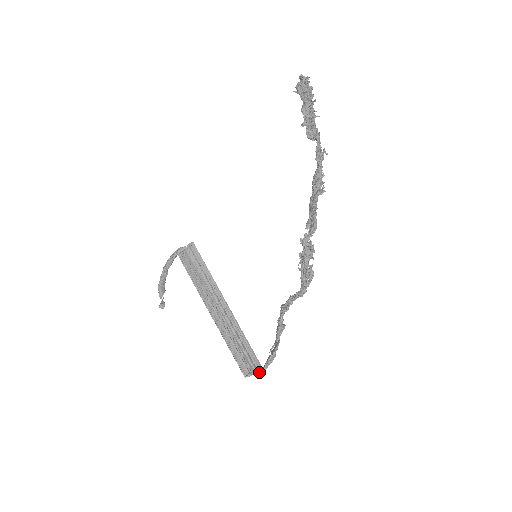
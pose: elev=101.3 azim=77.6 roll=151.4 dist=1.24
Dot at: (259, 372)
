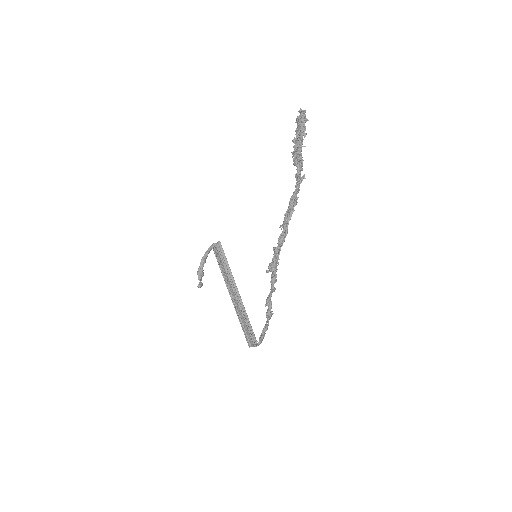
Dot at: (256, 345)
